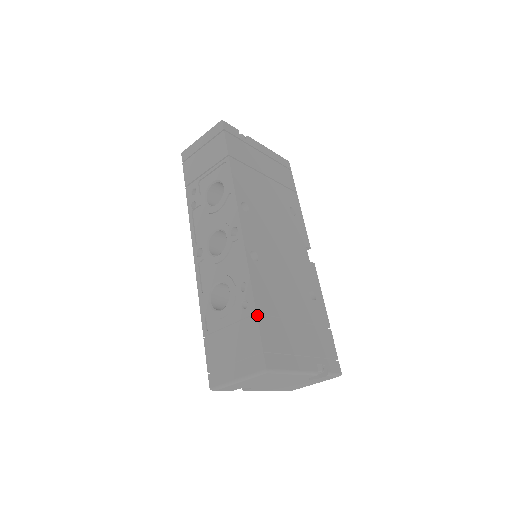
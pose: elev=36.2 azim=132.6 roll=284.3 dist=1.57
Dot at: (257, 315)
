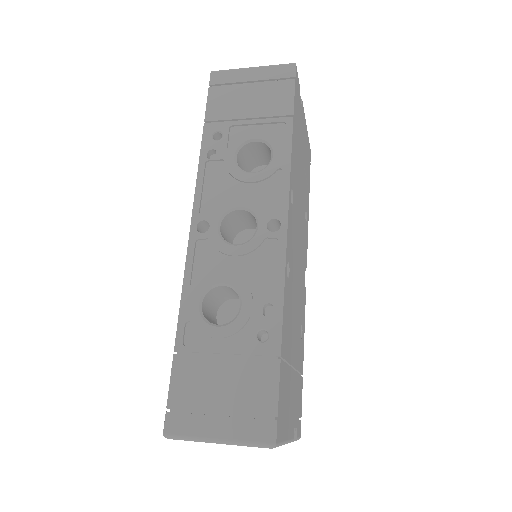
Dot at: (281, 360)
